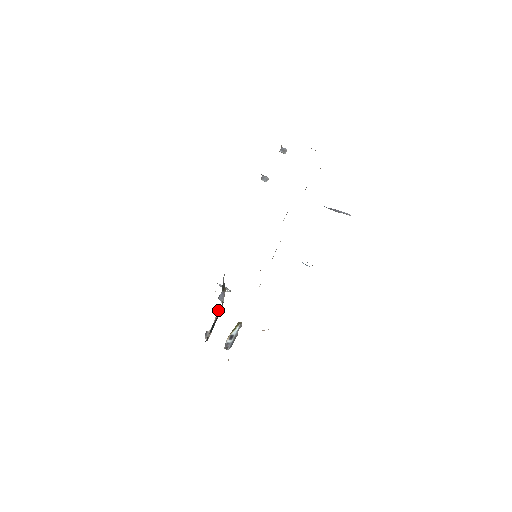
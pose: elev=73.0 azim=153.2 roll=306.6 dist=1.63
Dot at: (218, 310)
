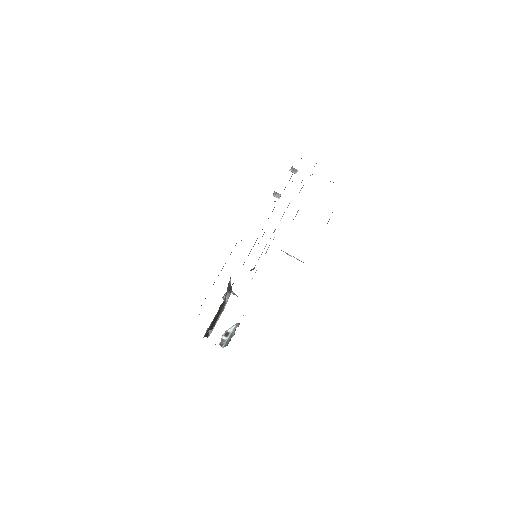
Dot at: (220, 307)
